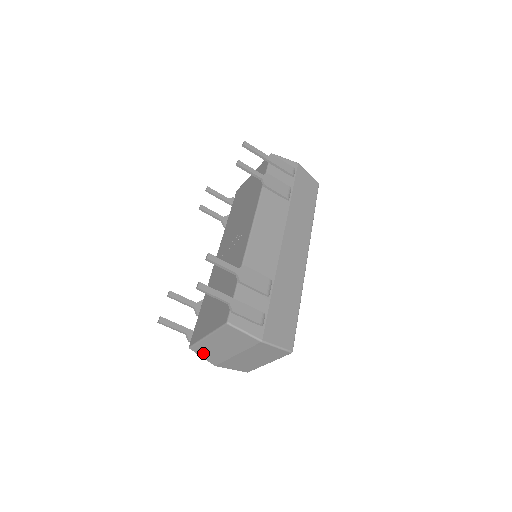
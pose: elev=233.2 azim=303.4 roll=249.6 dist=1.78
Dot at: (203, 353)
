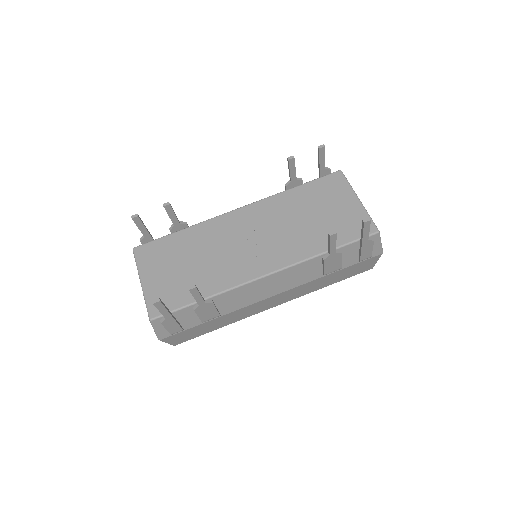
Dot at: occluded
